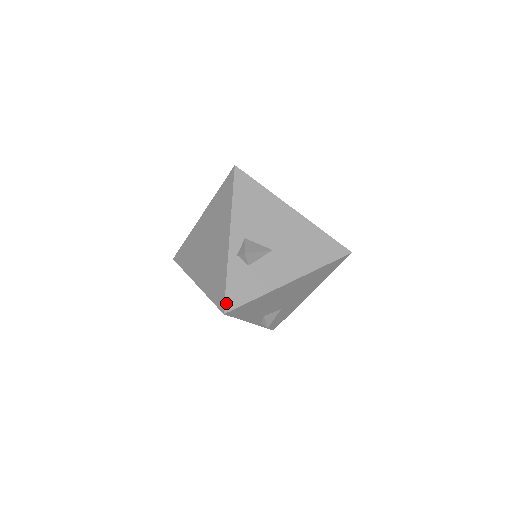
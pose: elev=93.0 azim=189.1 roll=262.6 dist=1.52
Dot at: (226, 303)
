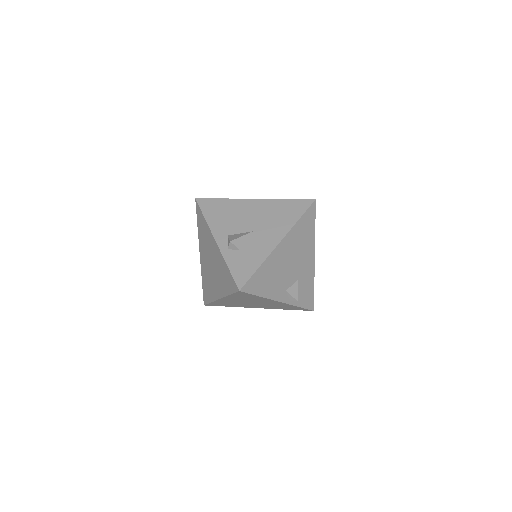
Dot at: (237, 283)
